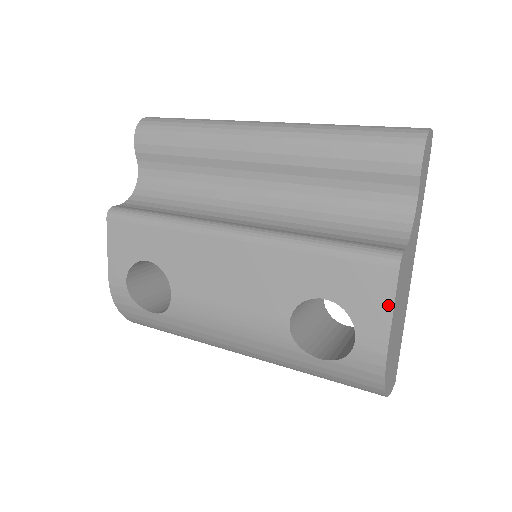
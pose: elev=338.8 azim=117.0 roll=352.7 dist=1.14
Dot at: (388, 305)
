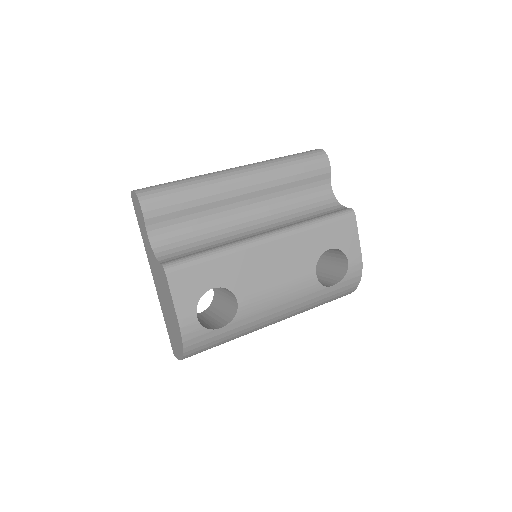
Dot at: (356, 236)
